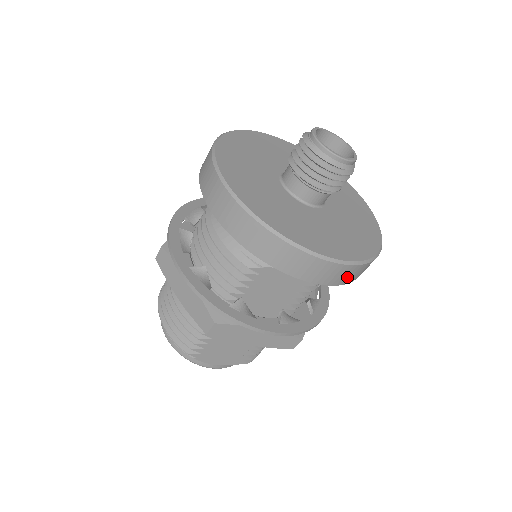
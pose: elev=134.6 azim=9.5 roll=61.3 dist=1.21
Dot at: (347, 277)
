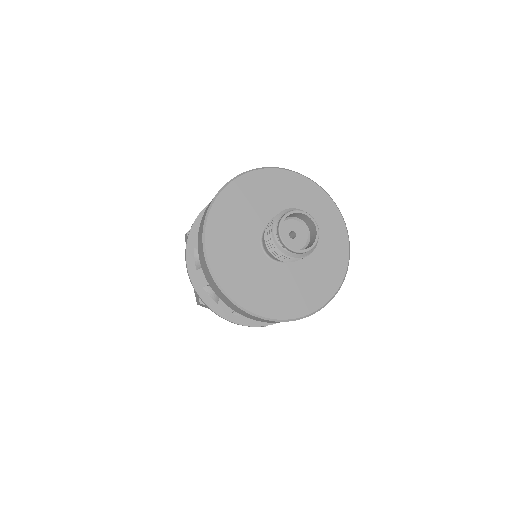
Dot at: occluded
